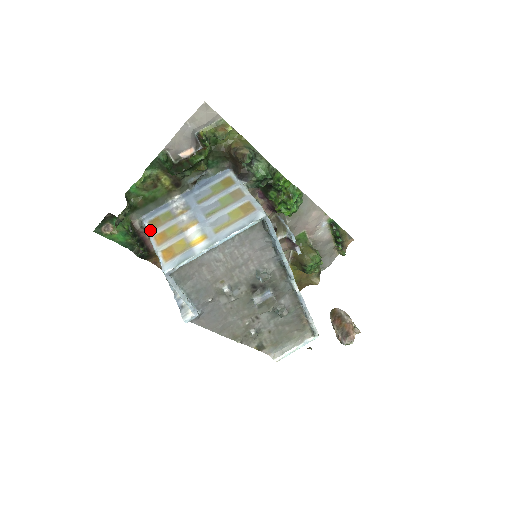
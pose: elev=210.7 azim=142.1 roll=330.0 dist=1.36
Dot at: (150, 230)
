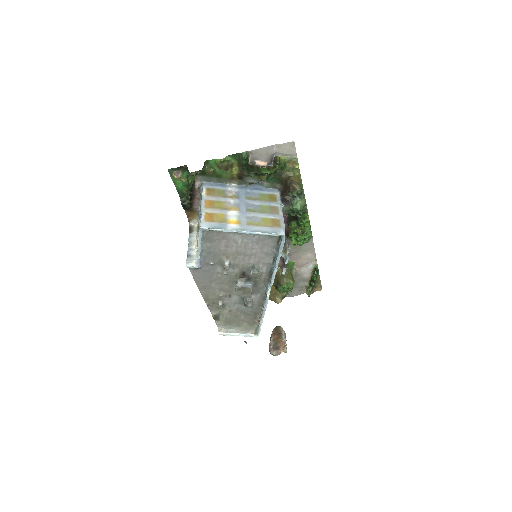
Dot at: (205, 194)
